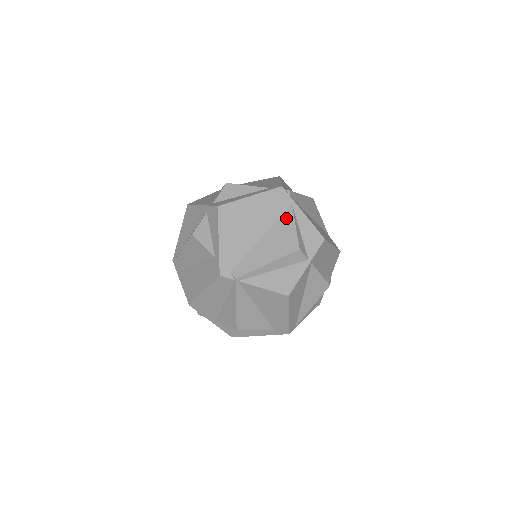
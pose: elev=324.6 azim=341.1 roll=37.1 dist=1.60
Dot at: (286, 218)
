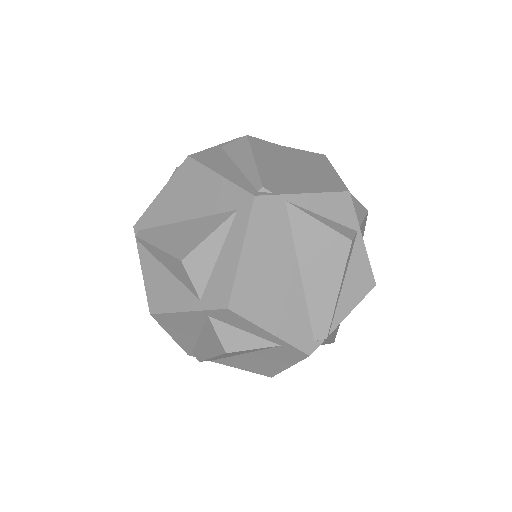
Dot at: (299, 224)
